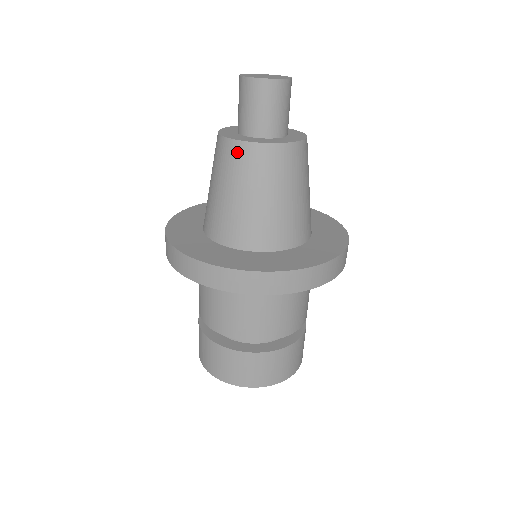
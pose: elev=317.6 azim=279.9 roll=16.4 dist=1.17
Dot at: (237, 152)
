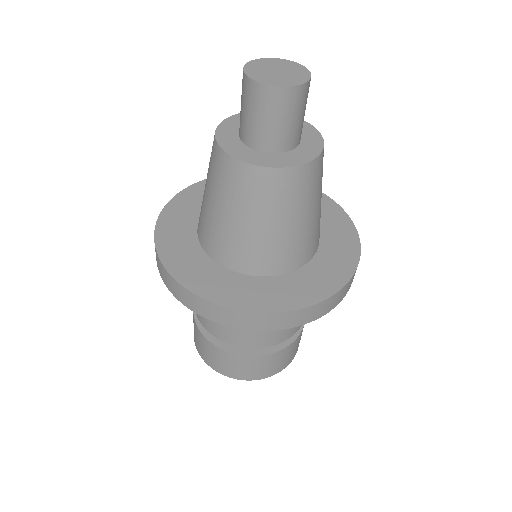
Dot at: (236, 172)
